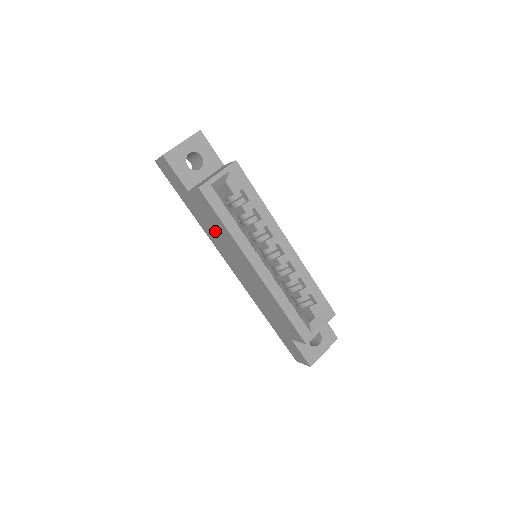
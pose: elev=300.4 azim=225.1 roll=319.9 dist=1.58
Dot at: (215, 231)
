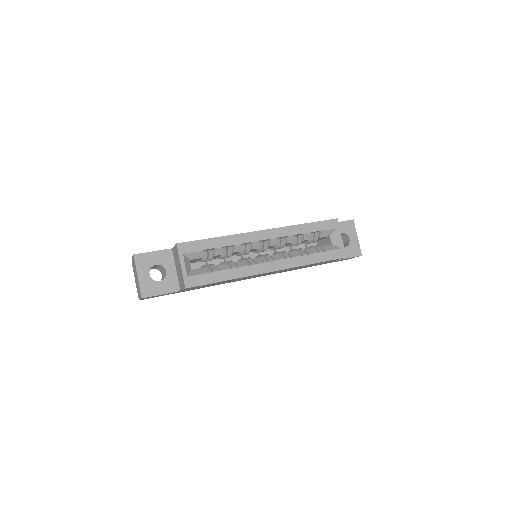
Dot at: occluded
